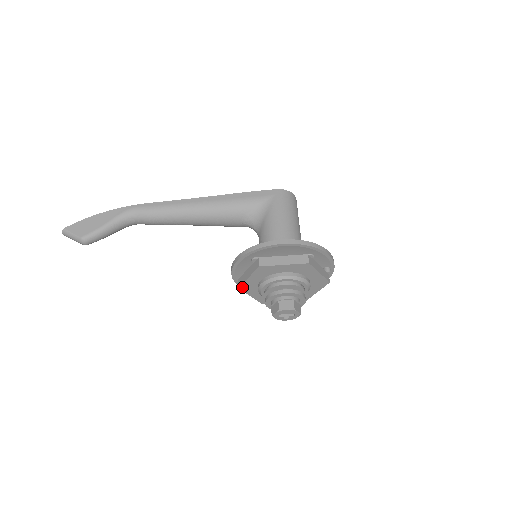
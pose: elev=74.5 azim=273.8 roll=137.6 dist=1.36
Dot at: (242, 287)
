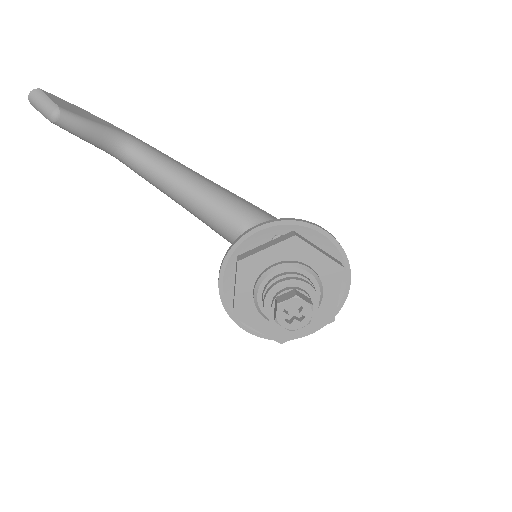
Dot at: (243, 263)
